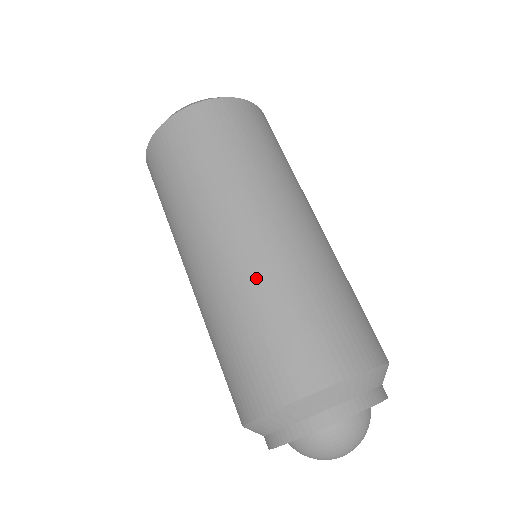
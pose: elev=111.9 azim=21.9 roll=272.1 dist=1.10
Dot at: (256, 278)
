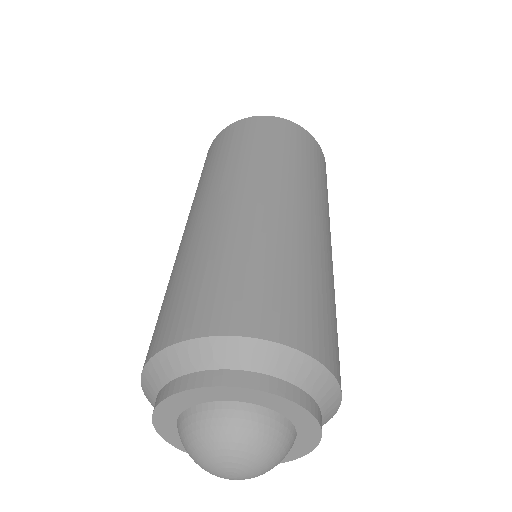
Dot at: (195, 241)
